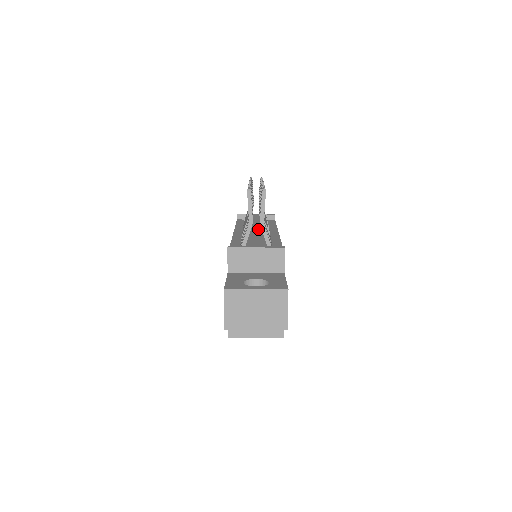
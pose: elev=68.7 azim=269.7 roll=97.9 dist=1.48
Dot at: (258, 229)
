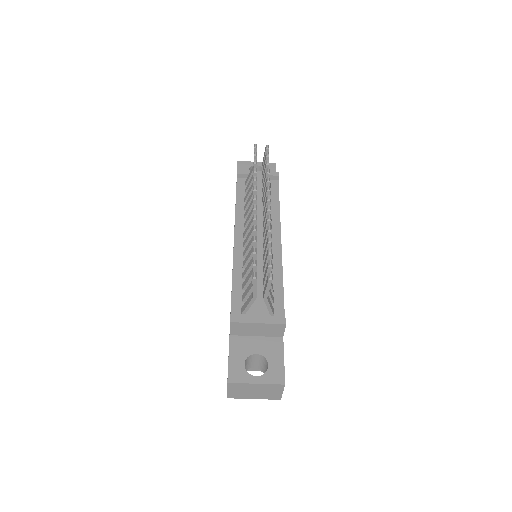
Dot at: (260, 247)
